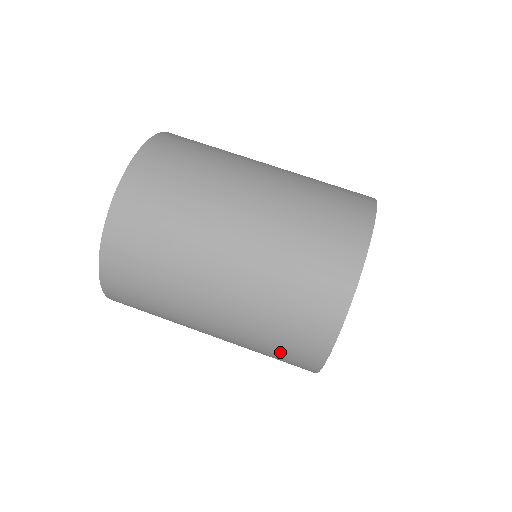
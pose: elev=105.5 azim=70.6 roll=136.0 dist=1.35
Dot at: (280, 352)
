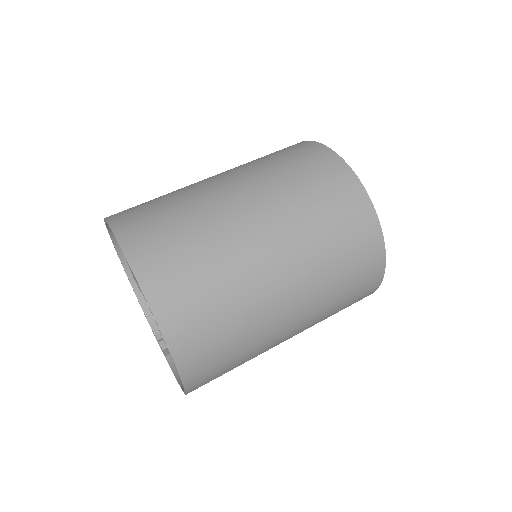
Dot at: occluded
